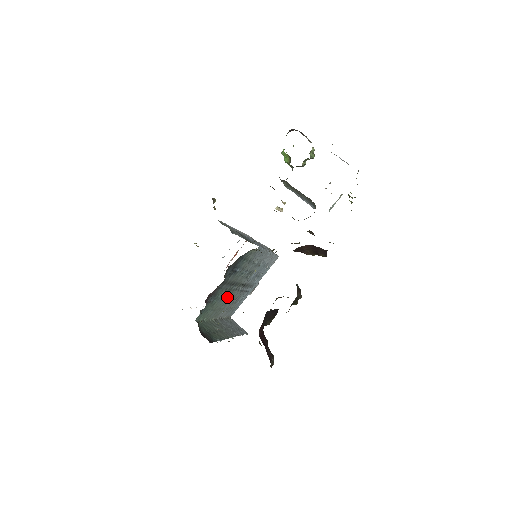
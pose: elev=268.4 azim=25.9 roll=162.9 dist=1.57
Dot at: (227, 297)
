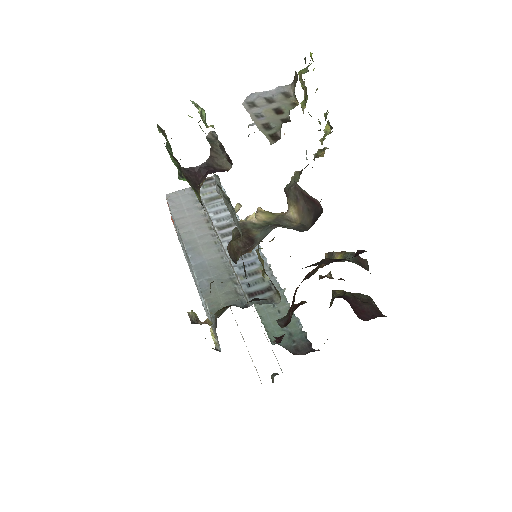
Dot at: occluded
